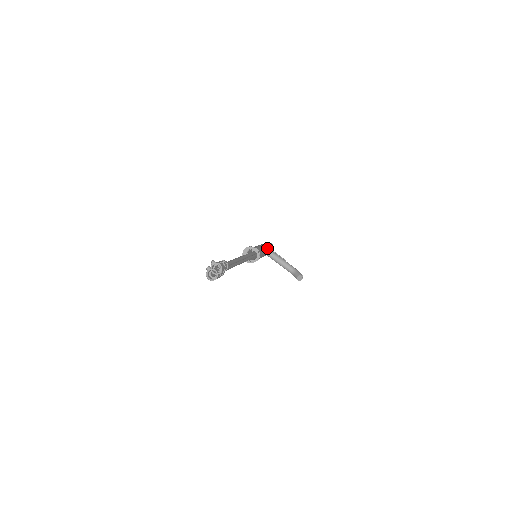
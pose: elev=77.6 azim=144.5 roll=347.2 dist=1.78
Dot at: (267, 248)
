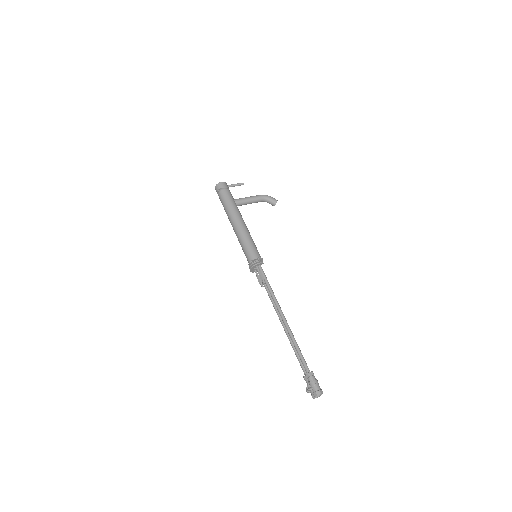
Dot at: (239, 214)
